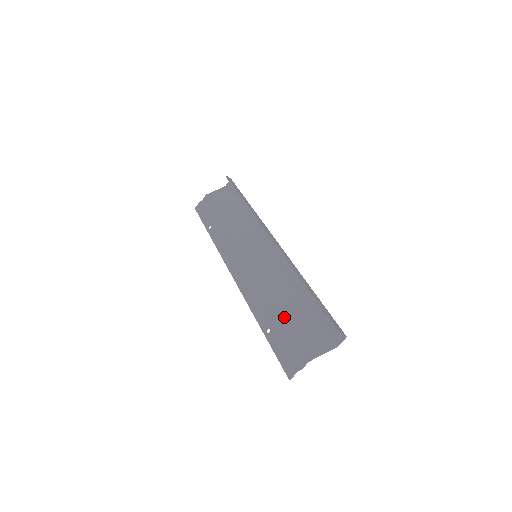
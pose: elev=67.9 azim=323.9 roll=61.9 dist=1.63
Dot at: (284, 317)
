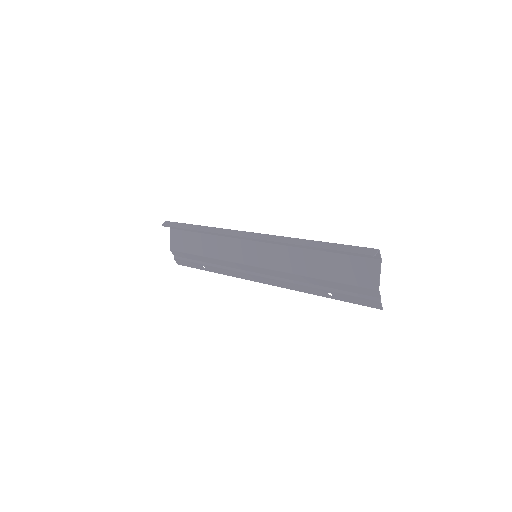
Dot at: (327, 278)
